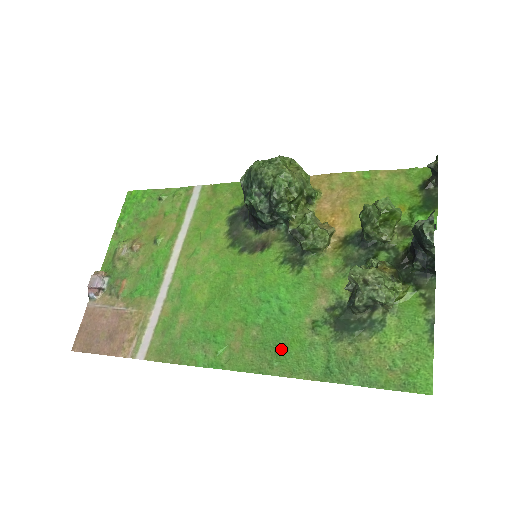
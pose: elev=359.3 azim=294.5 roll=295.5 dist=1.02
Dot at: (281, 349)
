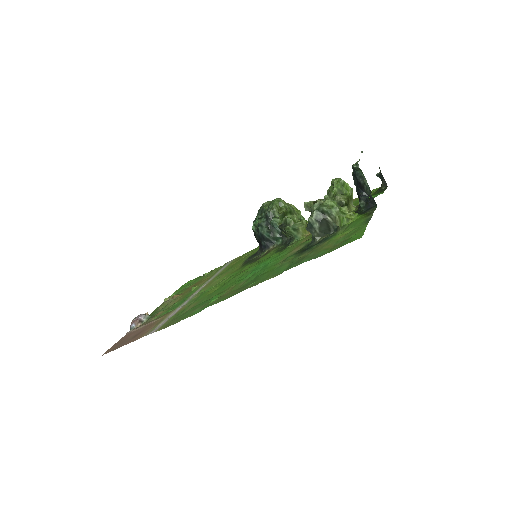
Dot at: (258, 278)
